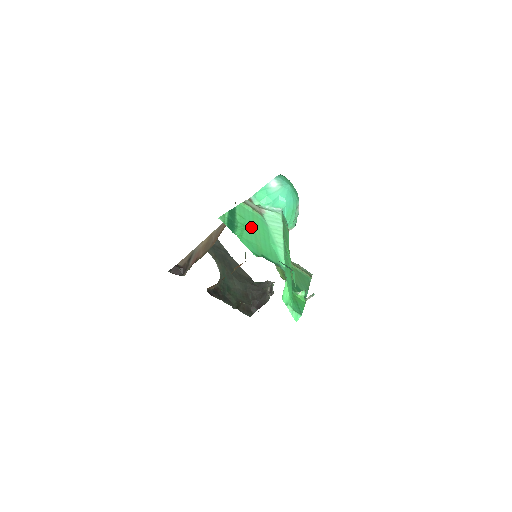
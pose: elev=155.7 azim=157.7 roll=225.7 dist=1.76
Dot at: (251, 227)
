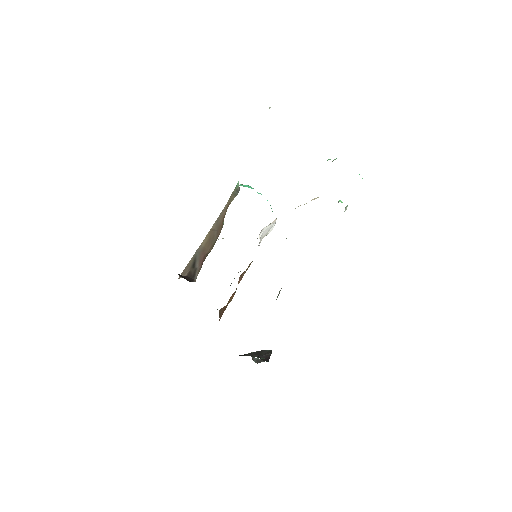
Dot at: occluded
